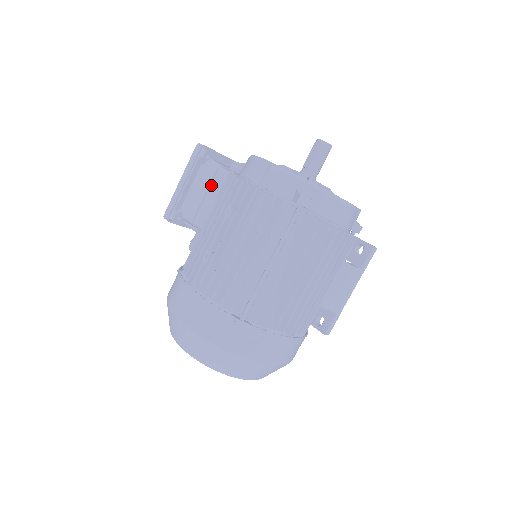
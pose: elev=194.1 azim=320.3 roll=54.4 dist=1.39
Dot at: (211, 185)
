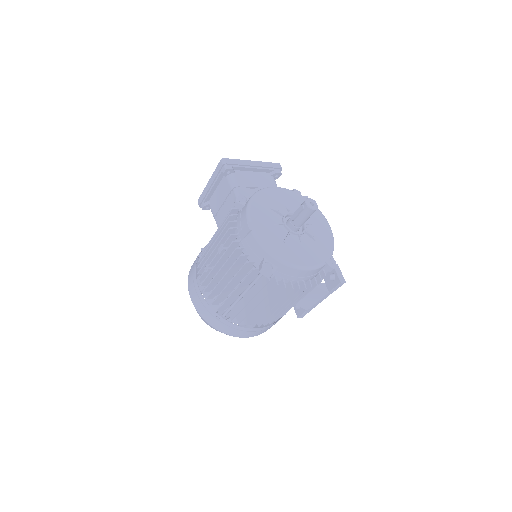
Dot at: (227, 199)
